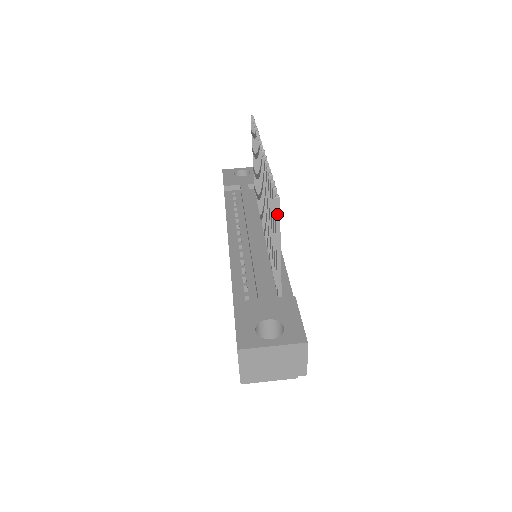
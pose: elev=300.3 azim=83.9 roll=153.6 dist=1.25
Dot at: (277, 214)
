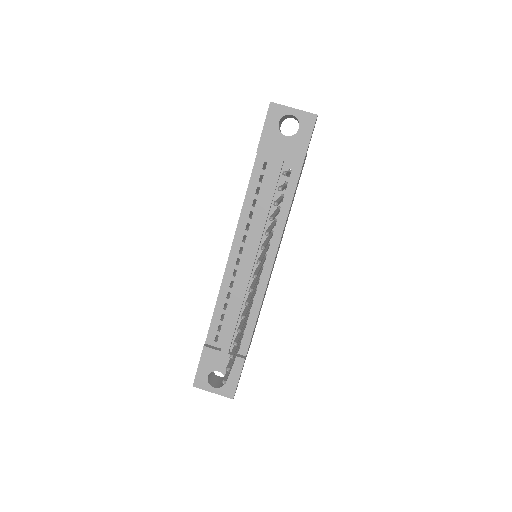
Dot at: (226, 377)
